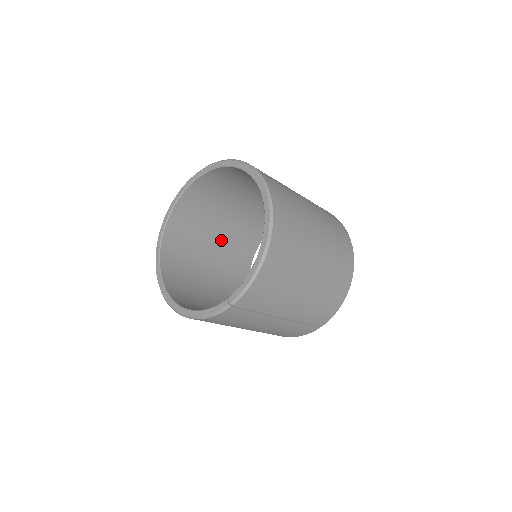
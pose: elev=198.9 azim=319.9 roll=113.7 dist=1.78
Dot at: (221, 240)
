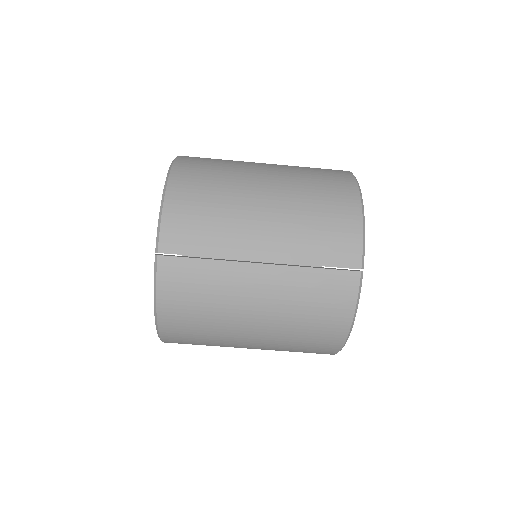
Dot at: occluded
